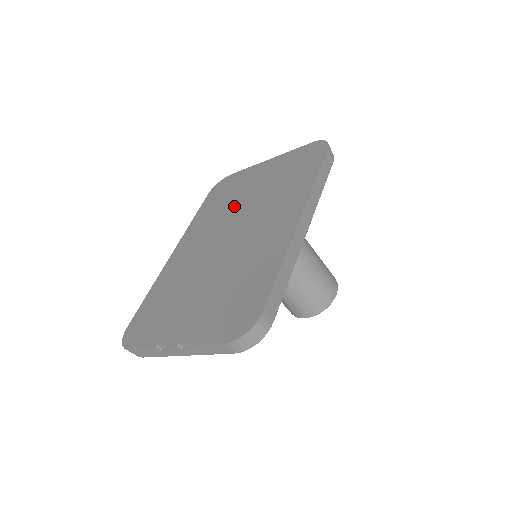
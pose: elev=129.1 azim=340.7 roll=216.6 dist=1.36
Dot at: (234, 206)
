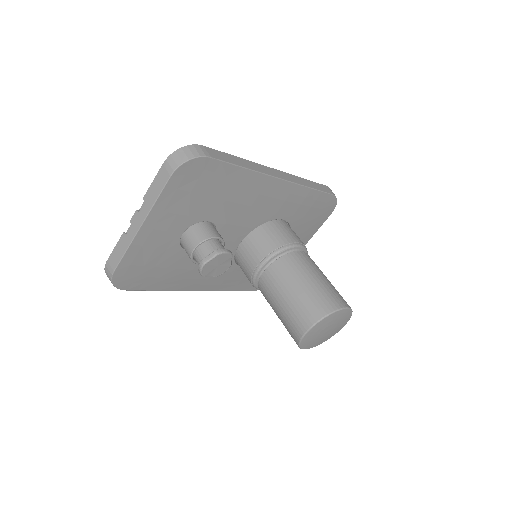
Dot at: occluded
